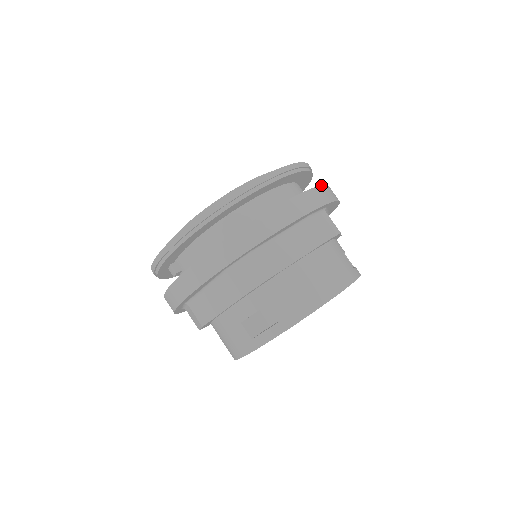
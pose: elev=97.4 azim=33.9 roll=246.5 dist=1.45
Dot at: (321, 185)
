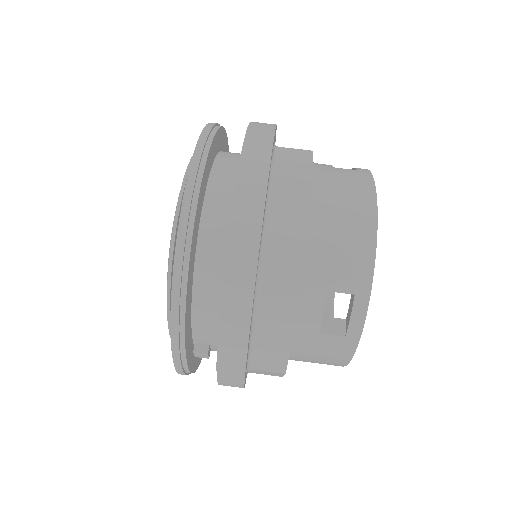
Dot at: (247, 127)
